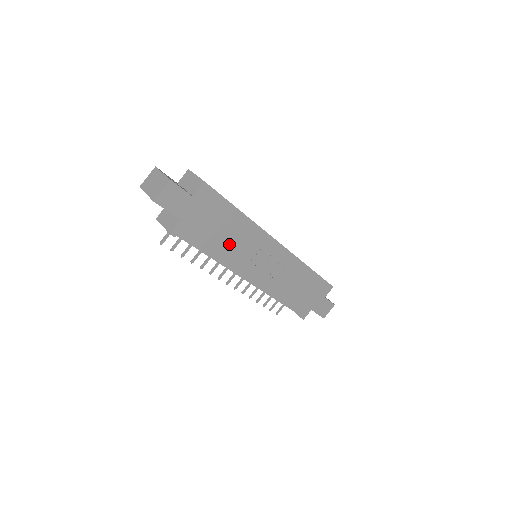
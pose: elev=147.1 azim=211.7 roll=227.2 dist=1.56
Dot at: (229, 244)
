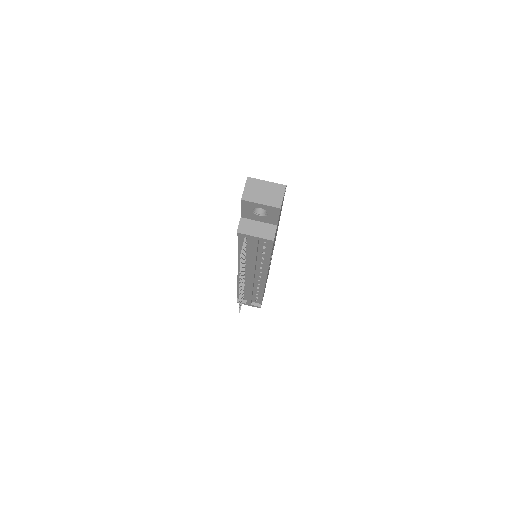
Dot at: occluded
